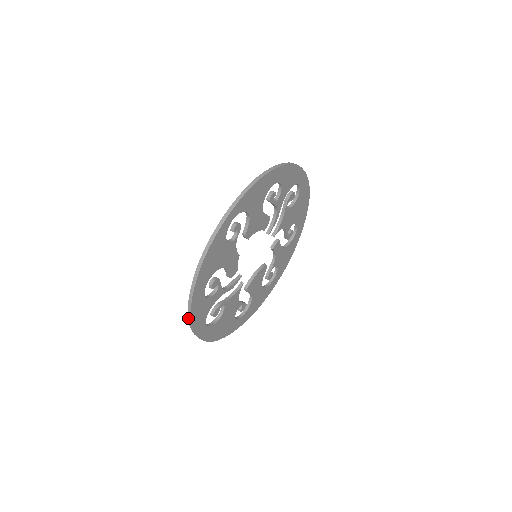
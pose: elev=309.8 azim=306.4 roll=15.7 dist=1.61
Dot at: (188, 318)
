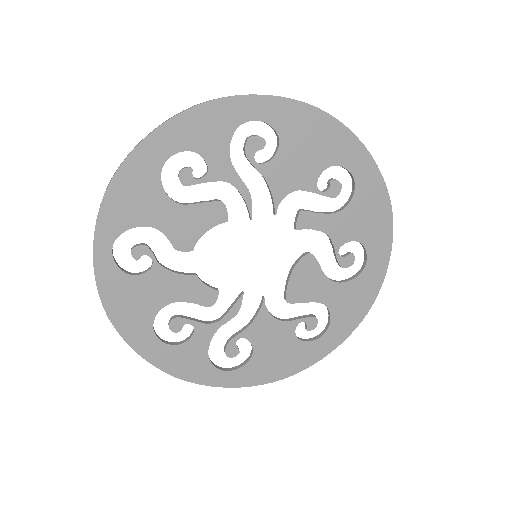
Dot at: (172, 373)
